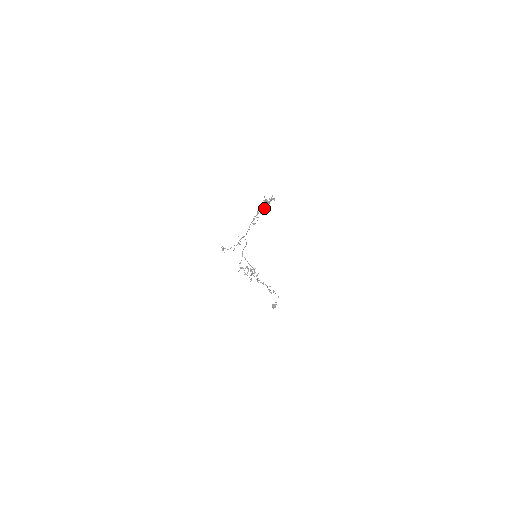
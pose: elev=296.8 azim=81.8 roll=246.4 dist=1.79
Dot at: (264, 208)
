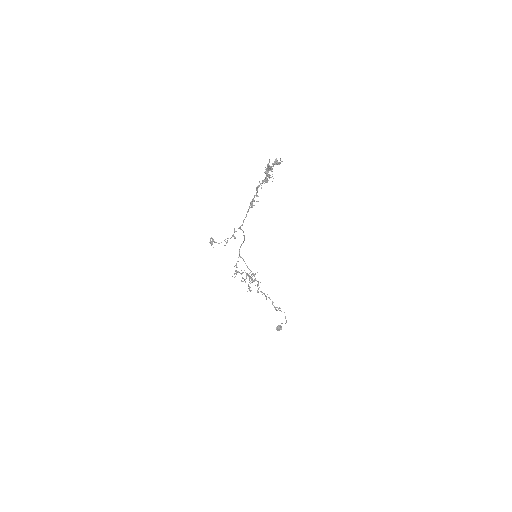
Dot at: occluded
